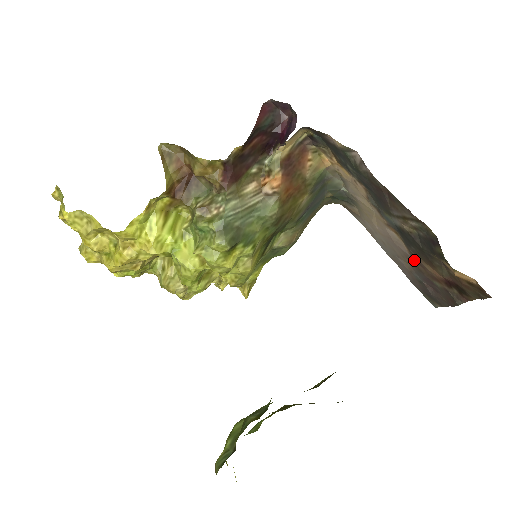
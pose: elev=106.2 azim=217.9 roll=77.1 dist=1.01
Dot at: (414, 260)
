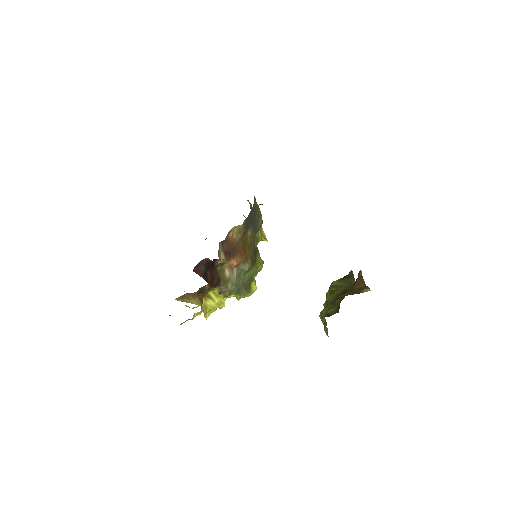
Dot at: occluded
